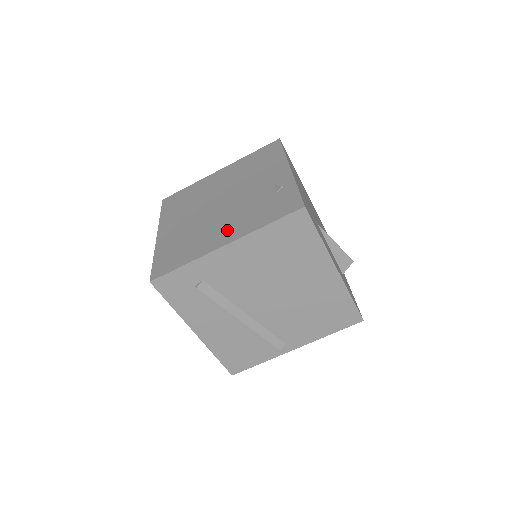
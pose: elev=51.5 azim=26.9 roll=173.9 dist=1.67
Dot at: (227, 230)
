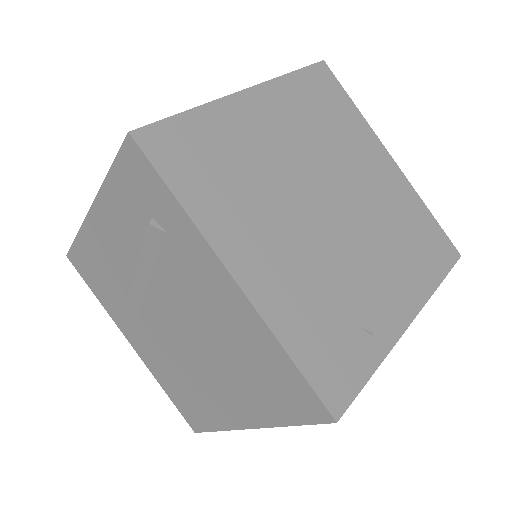
Dot at: (270, 262)
